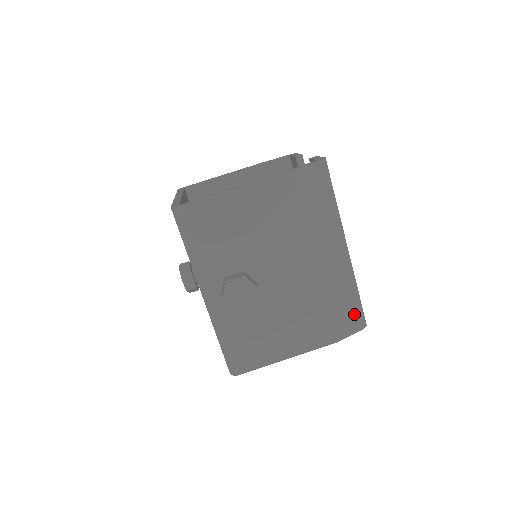
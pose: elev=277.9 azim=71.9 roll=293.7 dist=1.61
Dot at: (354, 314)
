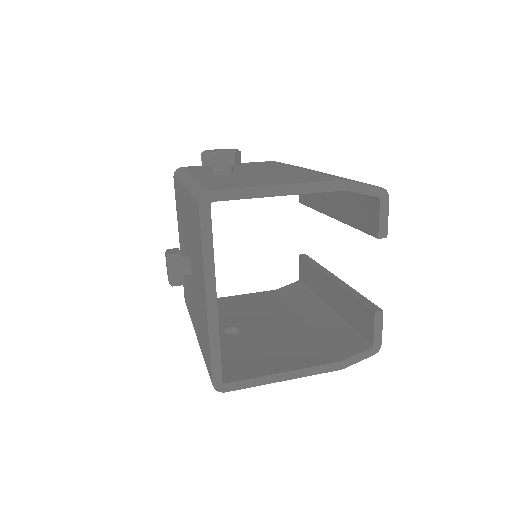
Dot at: occluded
